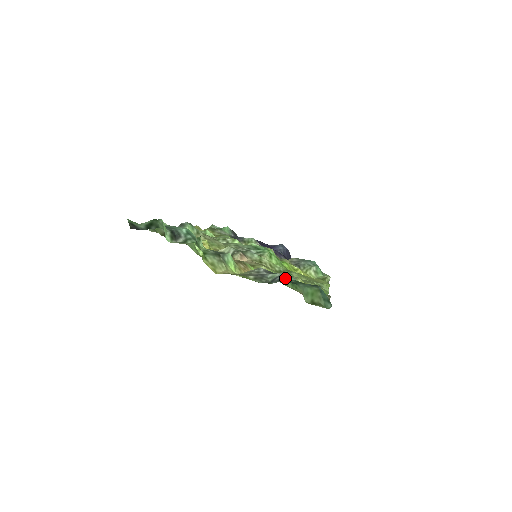
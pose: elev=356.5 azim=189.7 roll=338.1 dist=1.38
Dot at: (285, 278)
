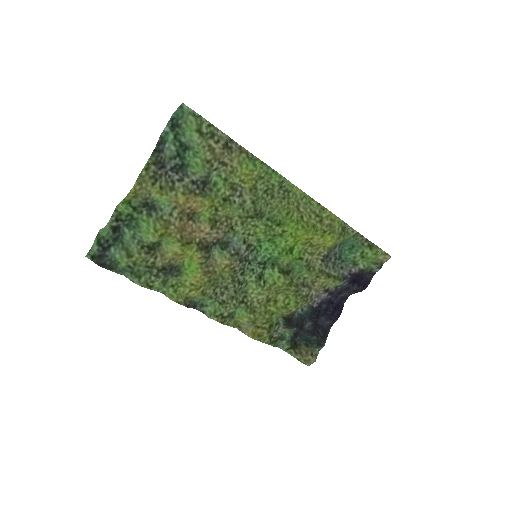
Dot at: (160, 140)
